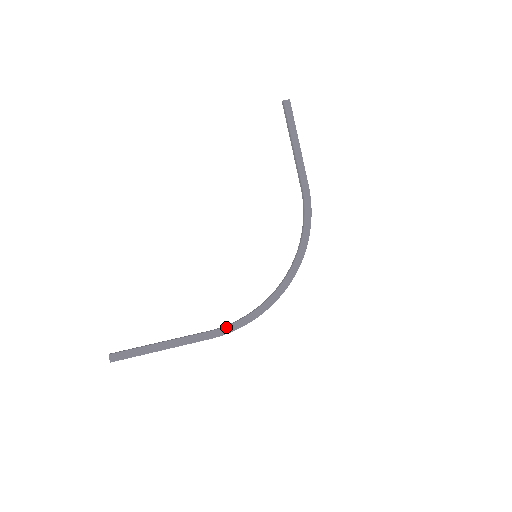
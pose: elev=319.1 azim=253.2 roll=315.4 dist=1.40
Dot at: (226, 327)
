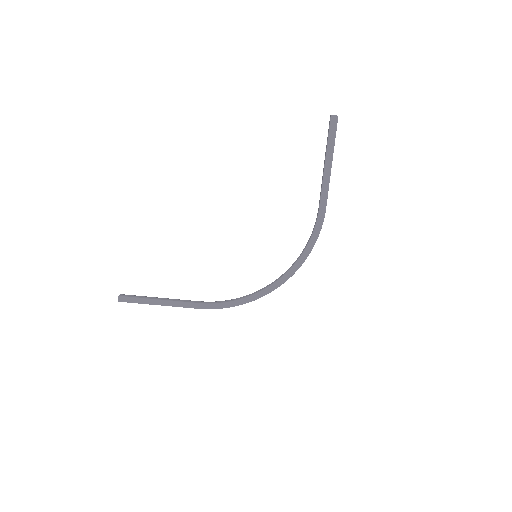
Dot at: (213, 304)
